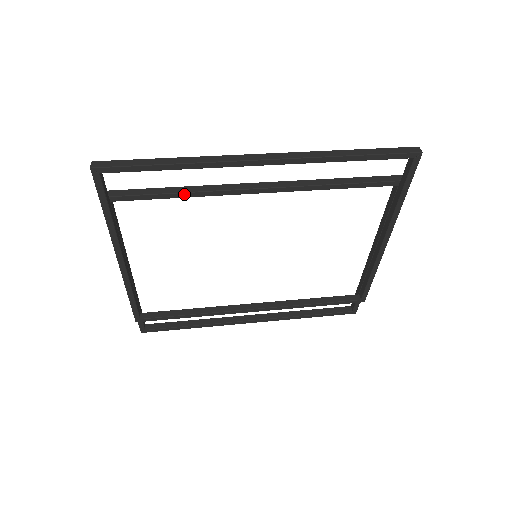
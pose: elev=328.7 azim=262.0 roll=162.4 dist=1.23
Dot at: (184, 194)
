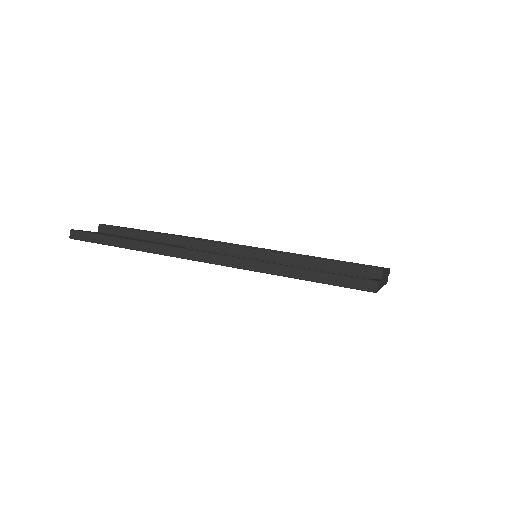
Dot at: (159, 242)
